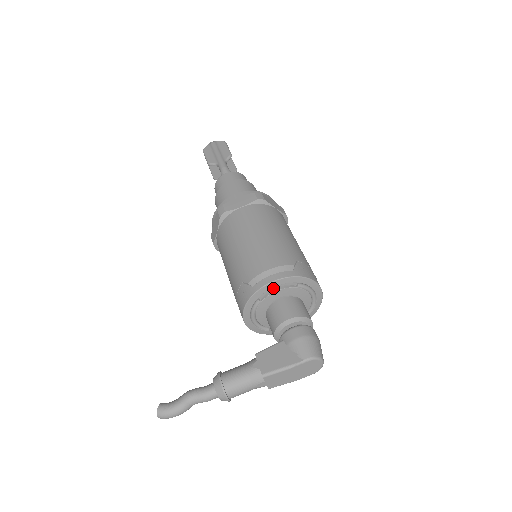
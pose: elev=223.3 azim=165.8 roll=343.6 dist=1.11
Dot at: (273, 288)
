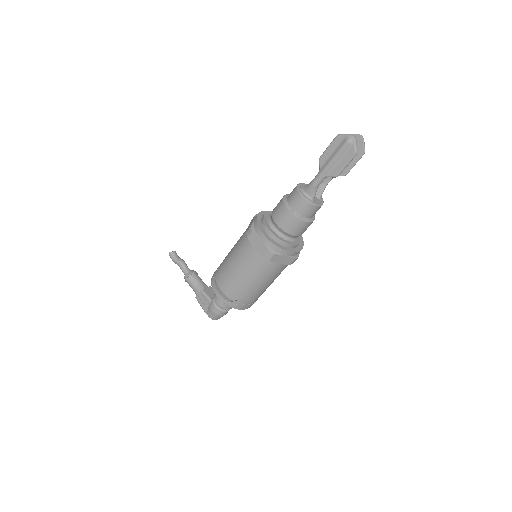
Dot at: occluded
